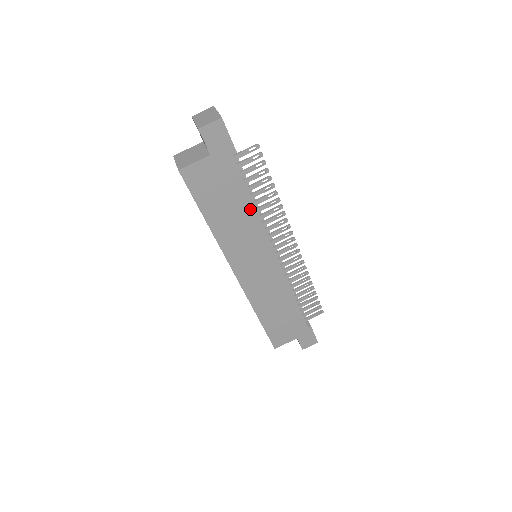
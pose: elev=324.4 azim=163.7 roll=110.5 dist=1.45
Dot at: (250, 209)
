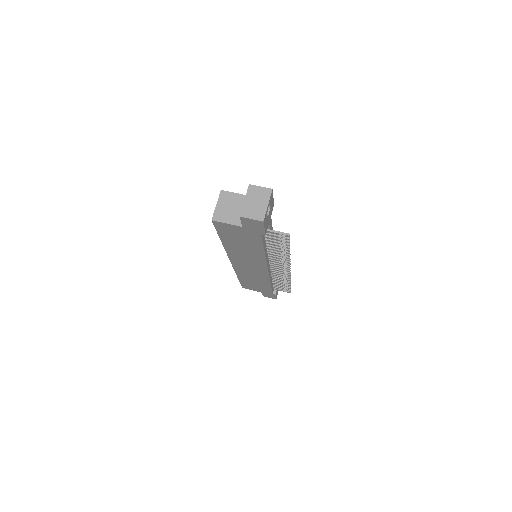
Dot at: (260, 252)
